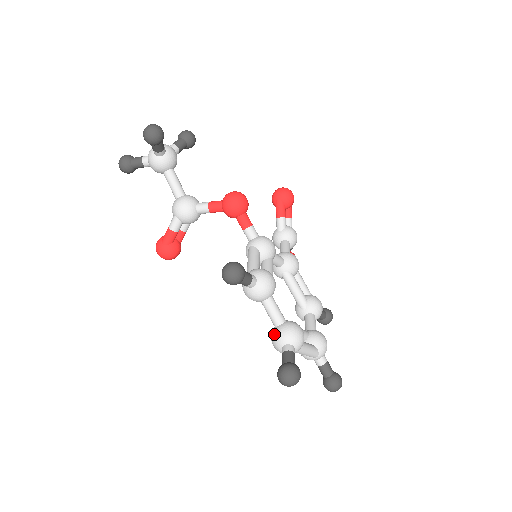
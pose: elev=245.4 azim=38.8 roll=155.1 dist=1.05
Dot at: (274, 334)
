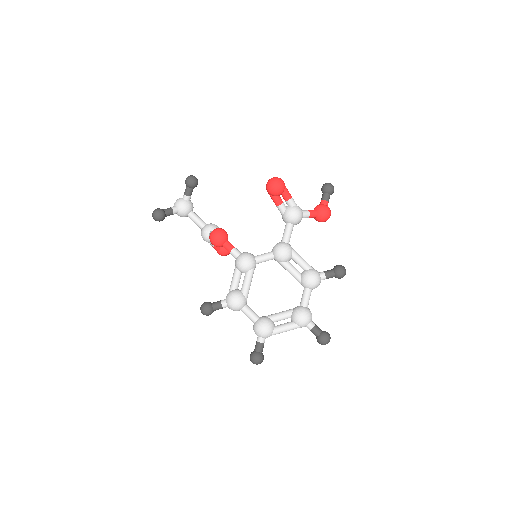
Dot at: occluded
